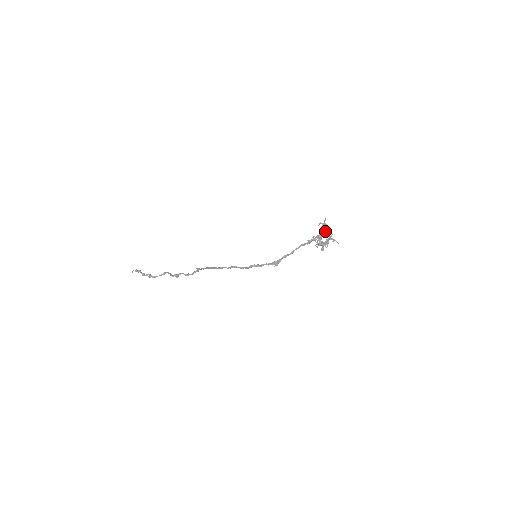
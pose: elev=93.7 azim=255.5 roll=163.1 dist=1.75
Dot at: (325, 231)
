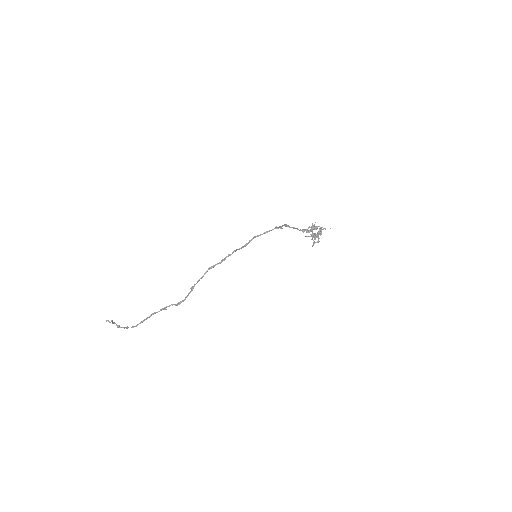
Dot at: (315, 226)
